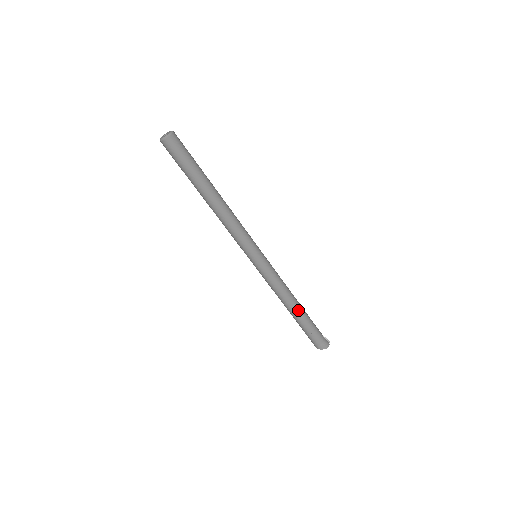
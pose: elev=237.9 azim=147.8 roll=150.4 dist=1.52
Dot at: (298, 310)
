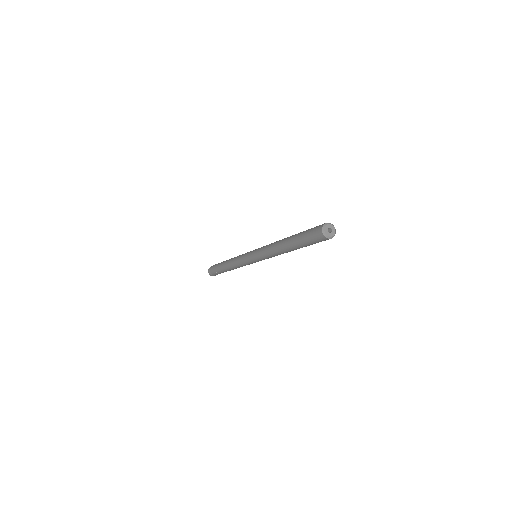
Dot at: occluded
